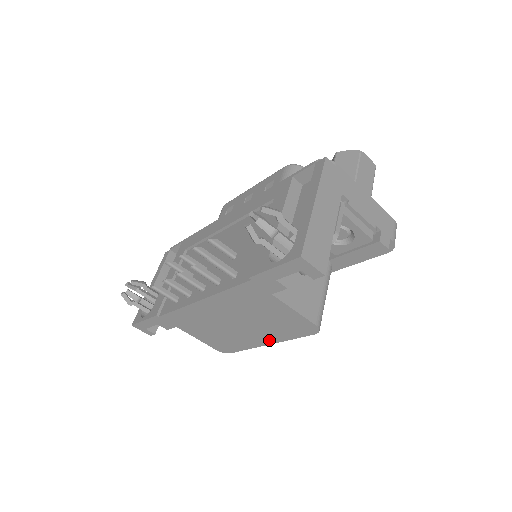
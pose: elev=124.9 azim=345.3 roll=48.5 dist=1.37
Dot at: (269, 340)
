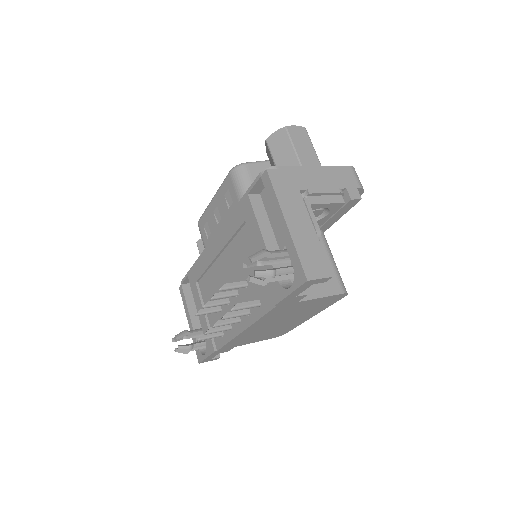
Dot at: (311, 315)
